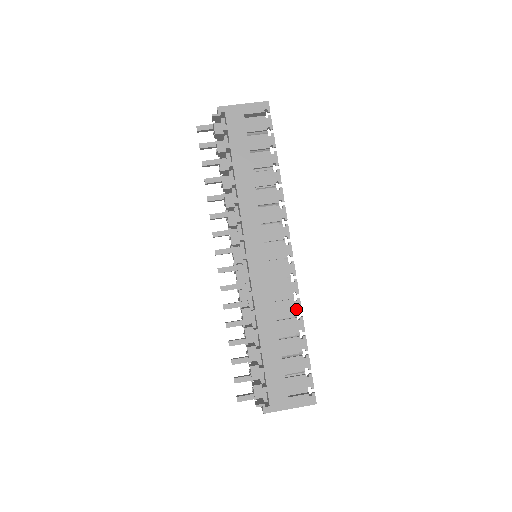
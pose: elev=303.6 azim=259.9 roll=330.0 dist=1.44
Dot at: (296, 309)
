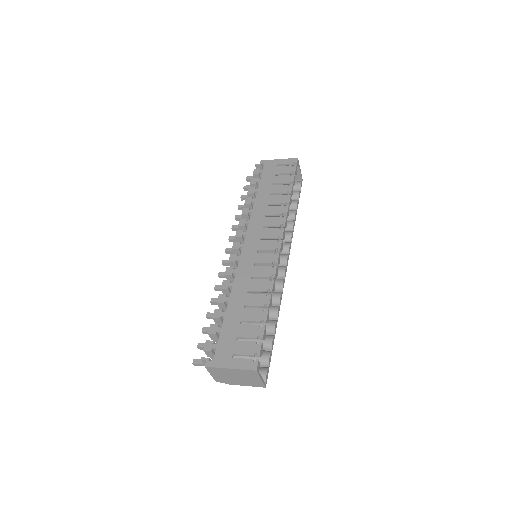
Dot at: (268, 287)
